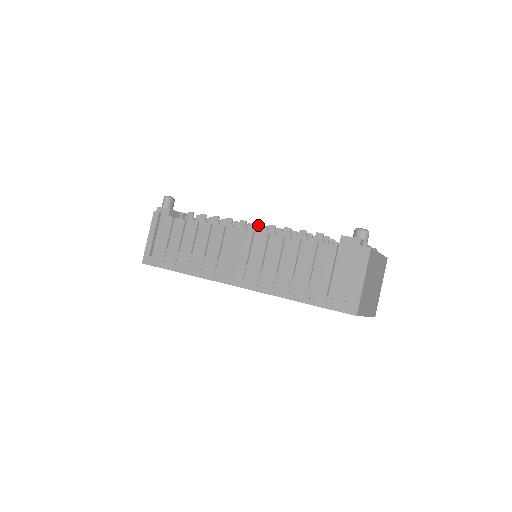
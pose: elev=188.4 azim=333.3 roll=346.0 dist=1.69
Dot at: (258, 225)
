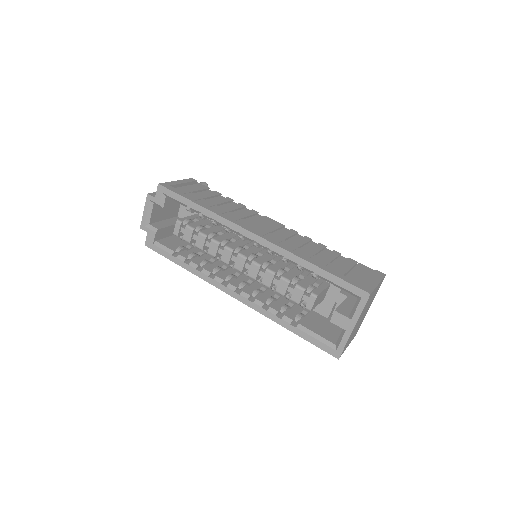
Dot at: occluded
